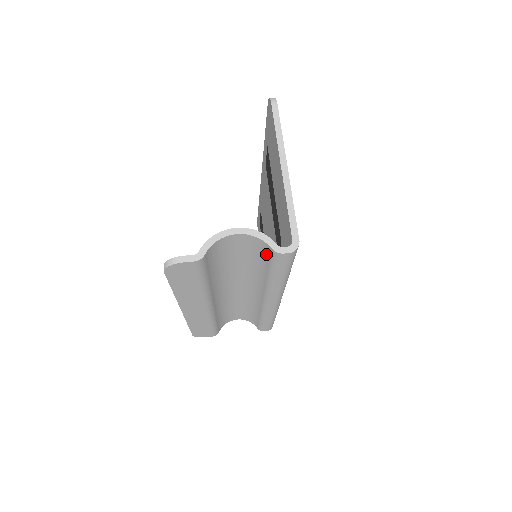
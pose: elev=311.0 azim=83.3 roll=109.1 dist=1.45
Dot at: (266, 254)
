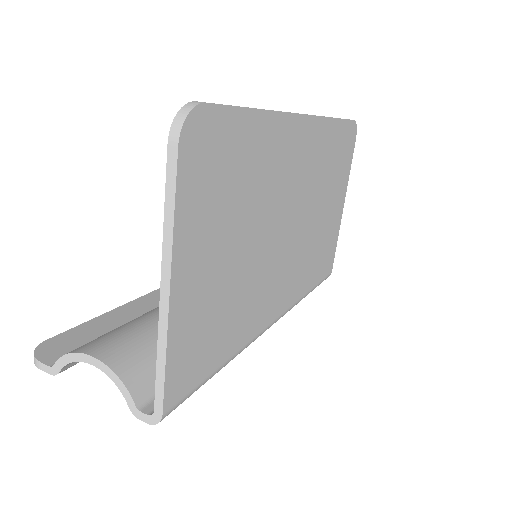
Dot at: occluded
